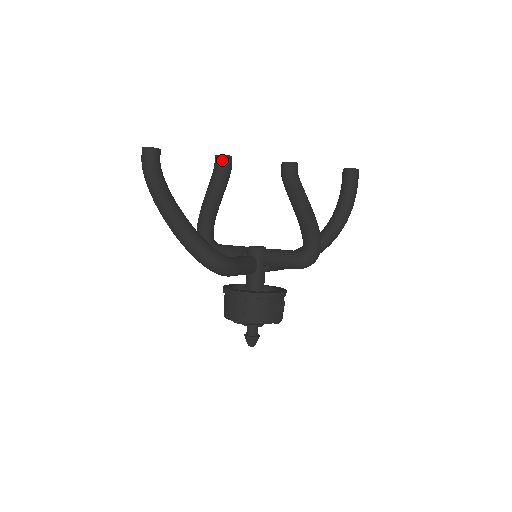
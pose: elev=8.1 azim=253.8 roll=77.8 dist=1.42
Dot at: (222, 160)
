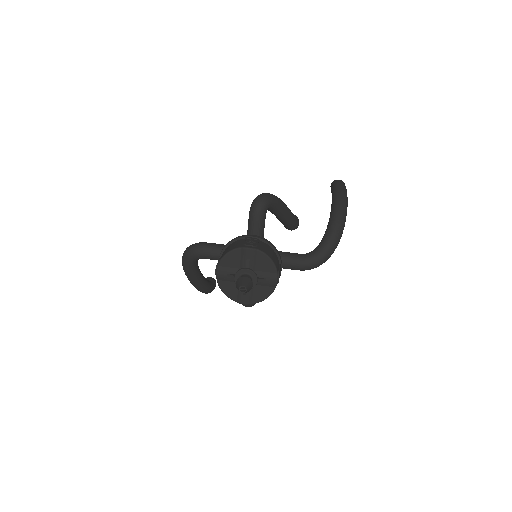
Dot at: occluded
